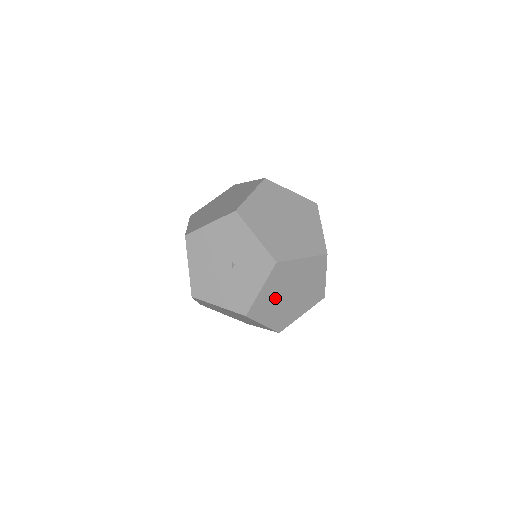
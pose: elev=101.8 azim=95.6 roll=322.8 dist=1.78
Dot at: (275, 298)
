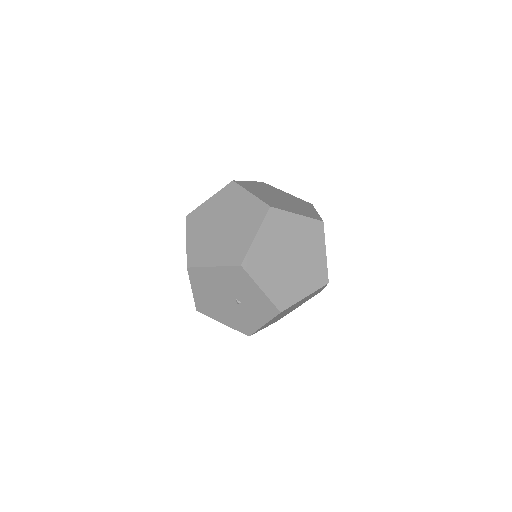
Dot at: (276, 318)
